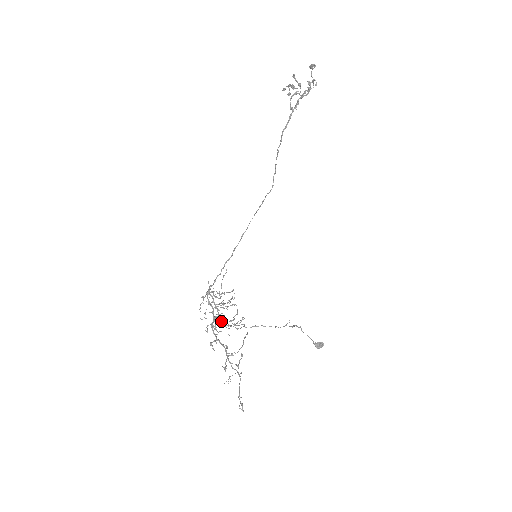
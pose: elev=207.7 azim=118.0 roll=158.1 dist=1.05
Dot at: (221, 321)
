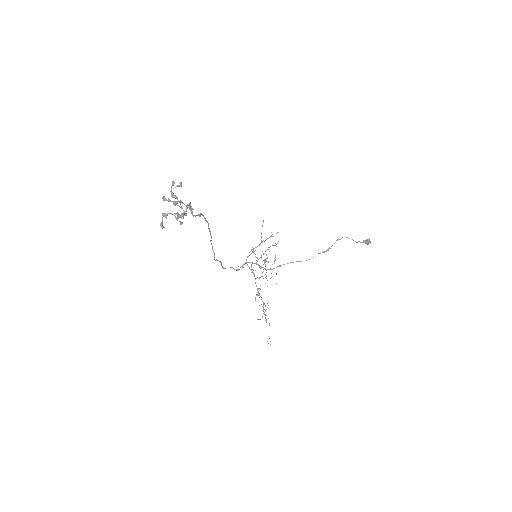
Dot at: (265, 268)
